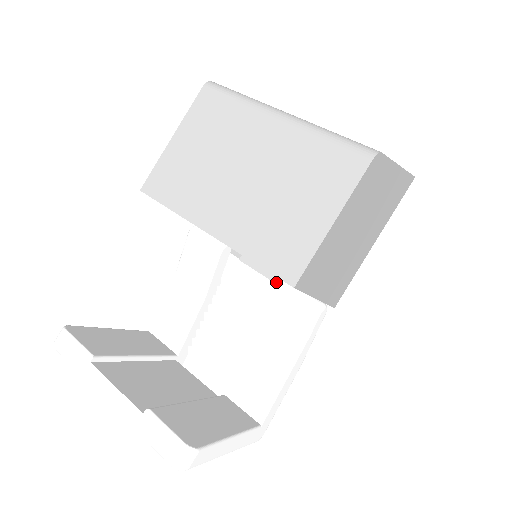
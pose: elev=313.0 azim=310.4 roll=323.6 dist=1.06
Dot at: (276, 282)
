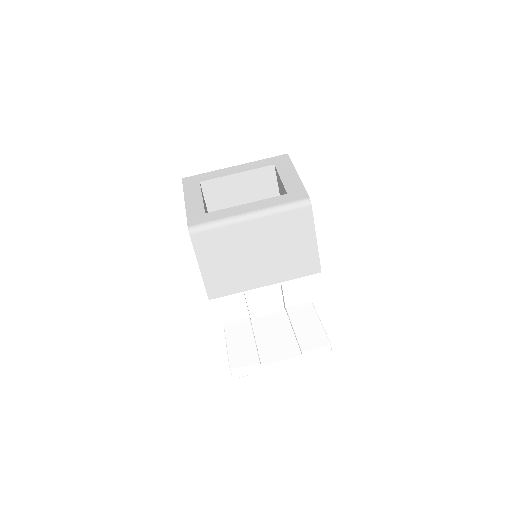
Dot at: occluded
